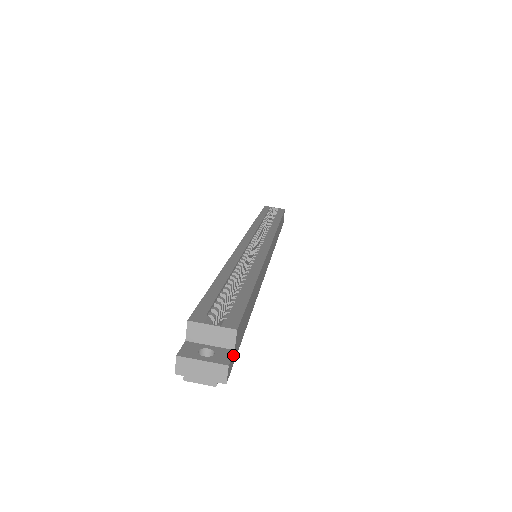
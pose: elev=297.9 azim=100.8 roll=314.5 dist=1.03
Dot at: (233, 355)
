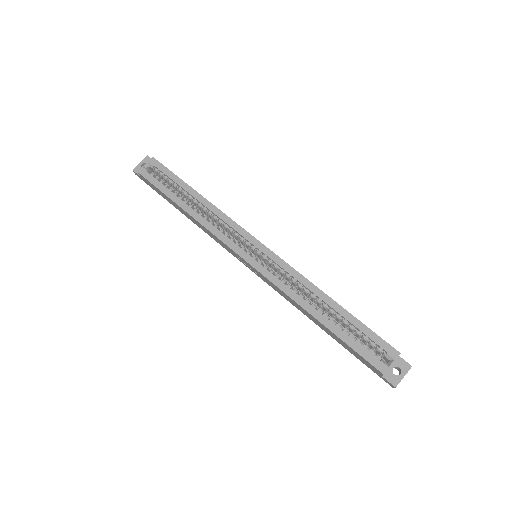
Dot at: (400, 357)
